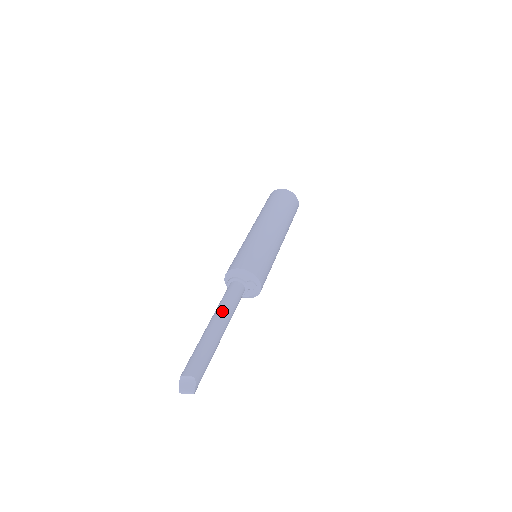
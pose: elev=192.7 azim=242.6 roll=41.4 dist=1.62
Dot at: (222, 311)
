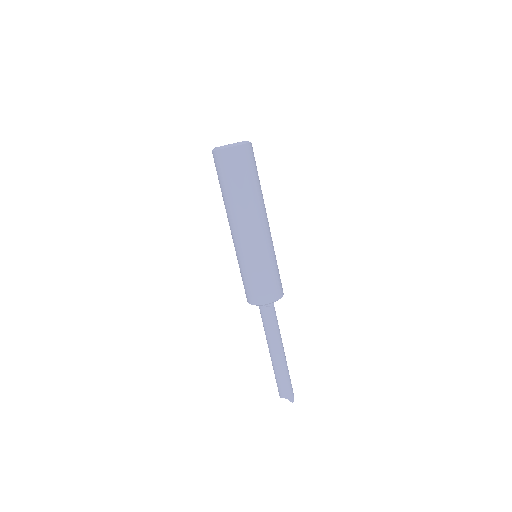
Dot at: (268, 340)
